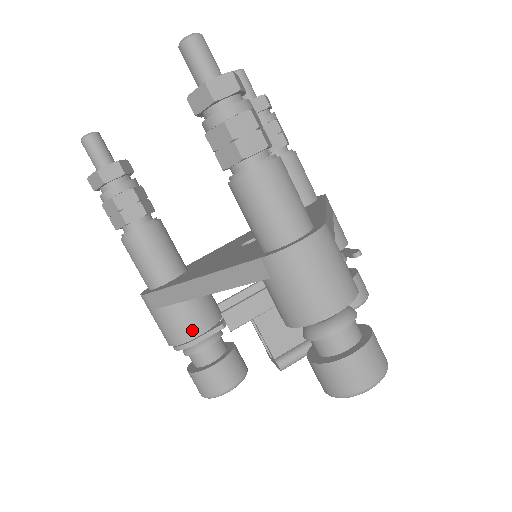
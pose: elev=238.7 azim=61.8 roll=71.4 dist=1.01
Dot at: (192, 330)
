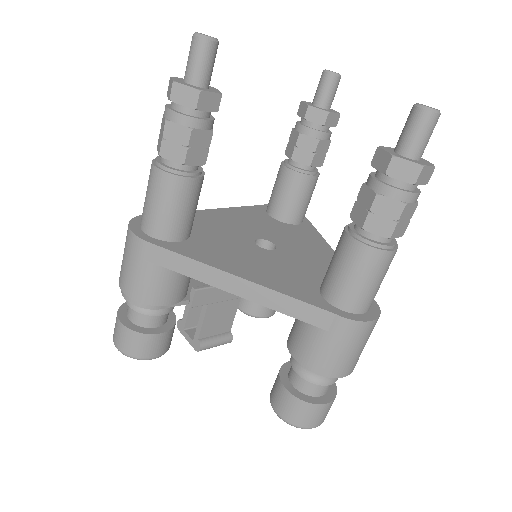
Dot at: (169, 298)
